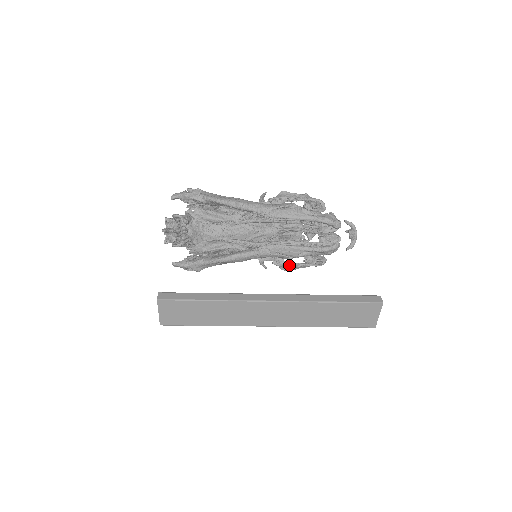
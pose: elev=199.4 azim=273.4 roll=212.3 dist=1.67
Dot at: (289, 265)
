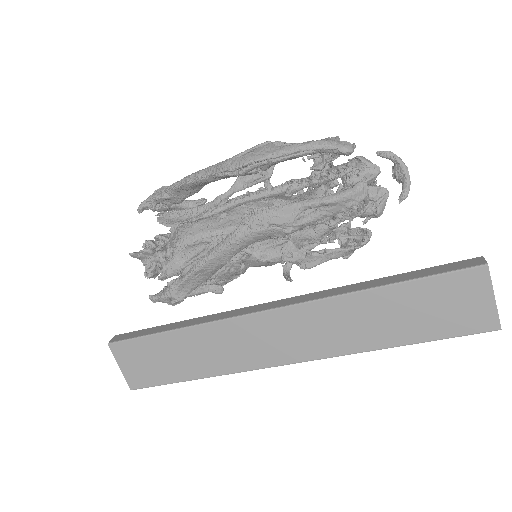
Dot at: (307, 255)
